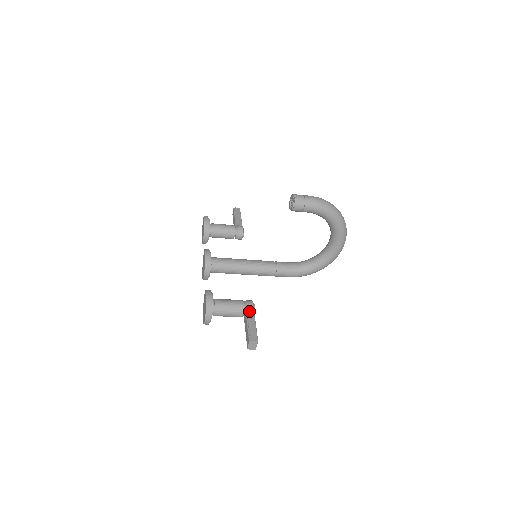
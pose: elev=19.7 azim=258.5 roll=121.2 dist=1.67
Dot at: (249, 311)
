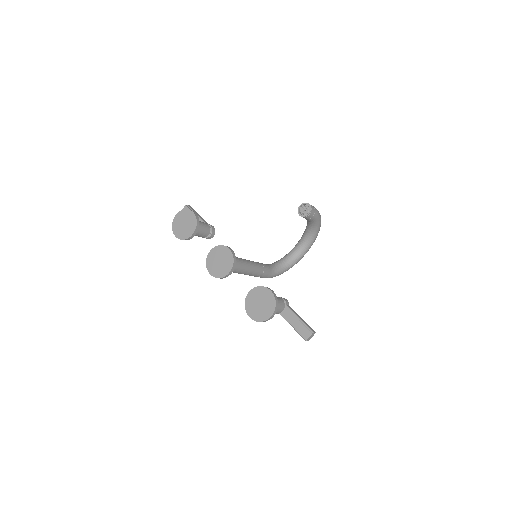
Dot at: (289, 307)
